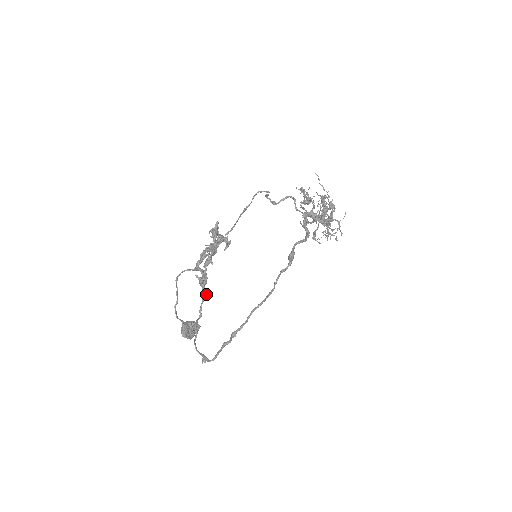
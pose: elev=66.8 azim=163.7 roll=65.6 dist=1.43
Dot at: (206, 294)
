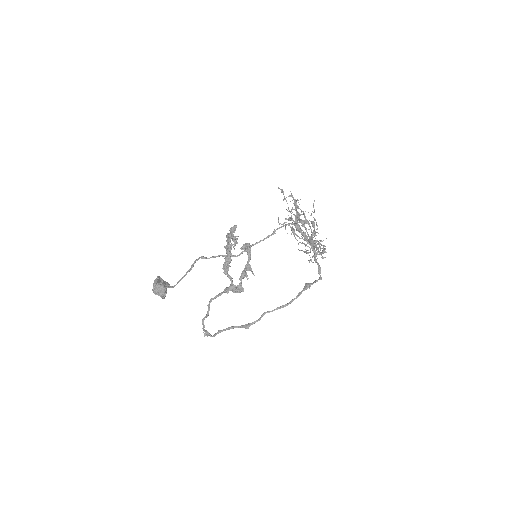
Dot at: occluded
